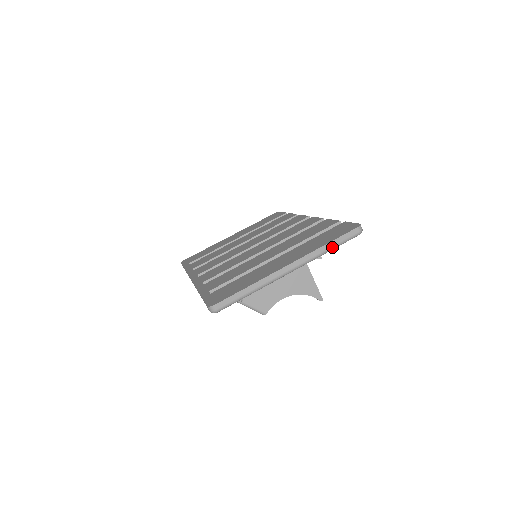
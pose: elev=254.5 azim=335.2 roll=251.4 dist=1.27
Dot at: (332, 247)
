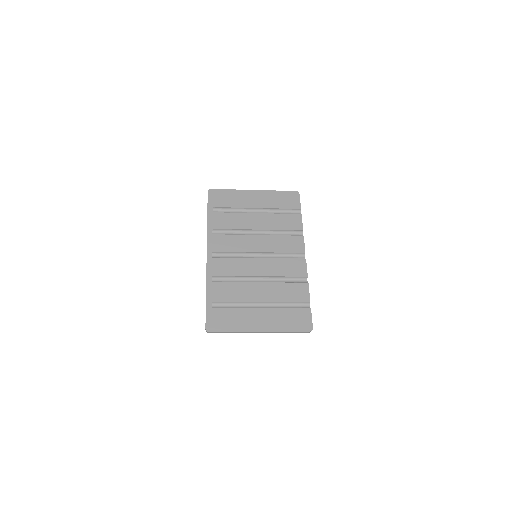
Dot at: occluded
